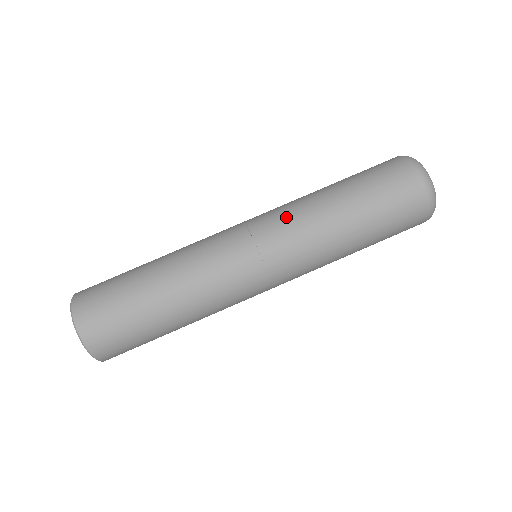
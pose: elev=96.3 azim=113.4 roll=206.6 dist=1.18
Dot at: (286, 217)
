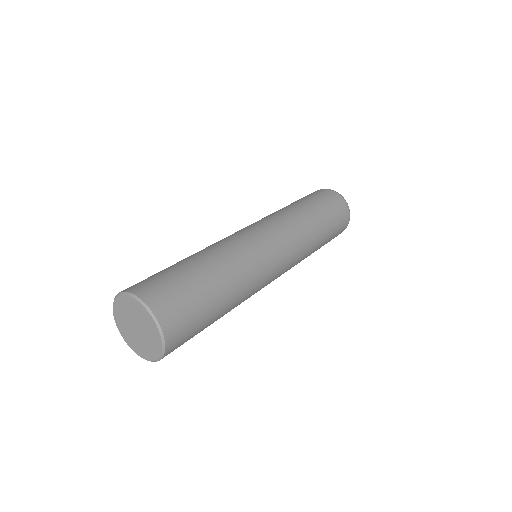
Dot at: occluded
